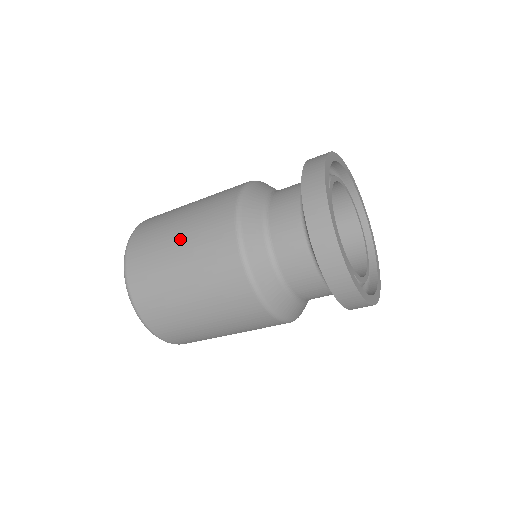
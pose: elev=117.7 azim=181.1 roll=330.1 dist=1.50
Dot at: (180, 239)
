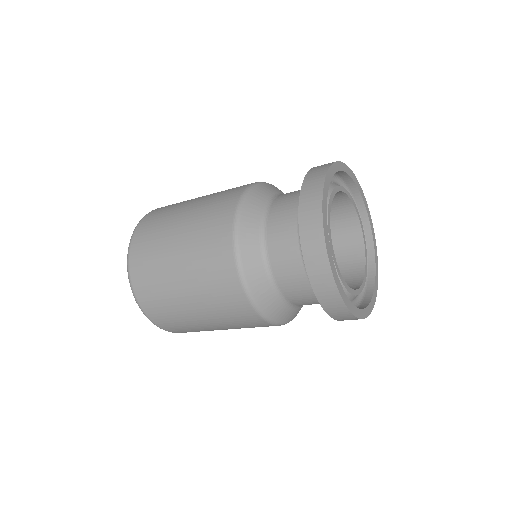
Dot at: (180, 242)
